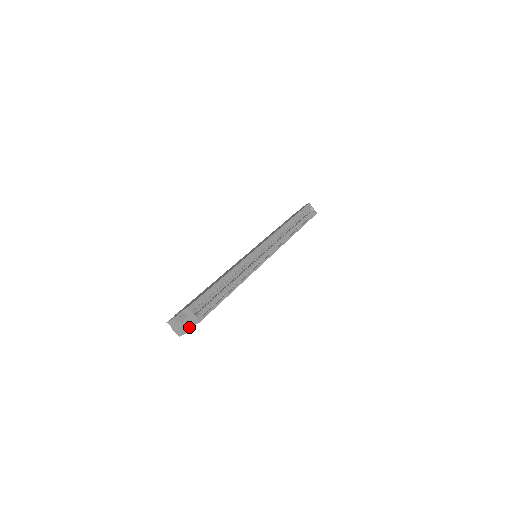
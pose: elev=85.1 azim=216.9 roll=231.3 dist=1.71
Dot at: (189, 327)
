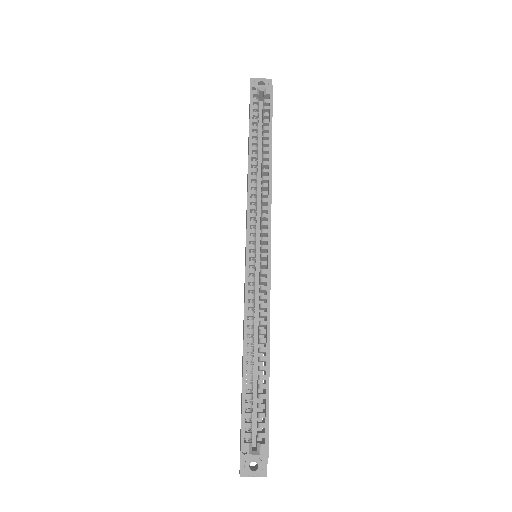
Dot at: (264, 465)
